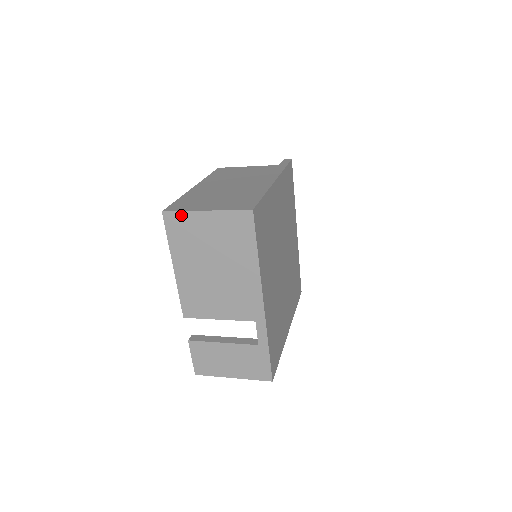
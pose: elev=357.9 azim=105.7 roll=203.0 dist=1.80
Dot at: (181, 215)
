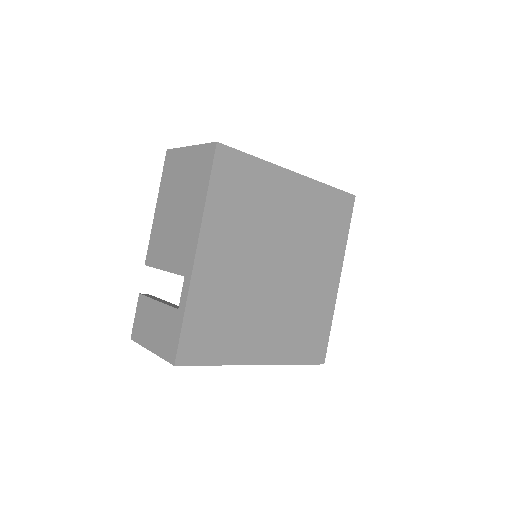
Dot at: (175, 152)
